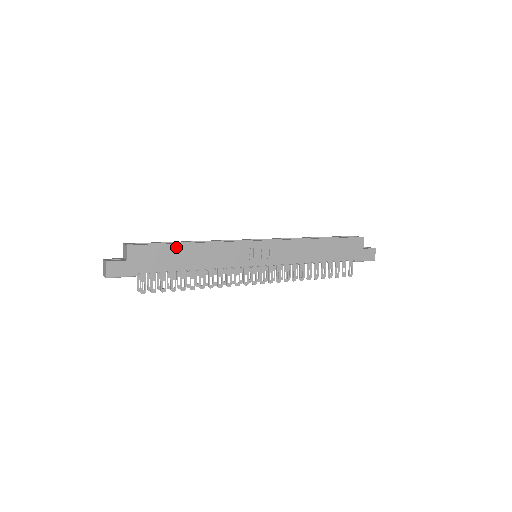
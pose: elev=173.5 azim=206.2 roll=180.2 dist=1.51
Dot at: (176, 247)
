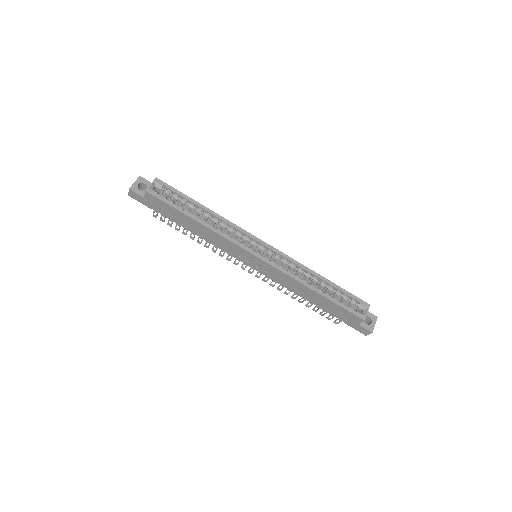
Dot at: (183, 215)
